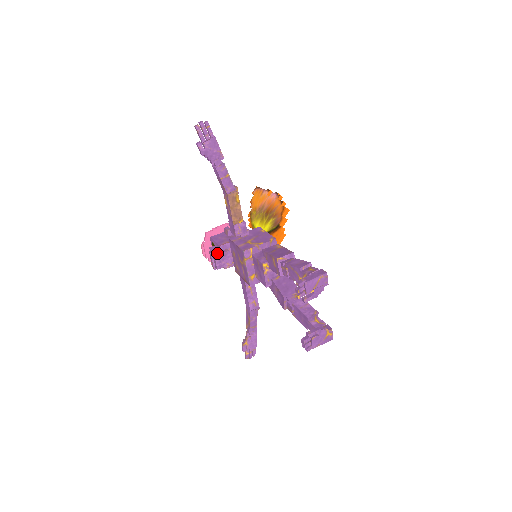
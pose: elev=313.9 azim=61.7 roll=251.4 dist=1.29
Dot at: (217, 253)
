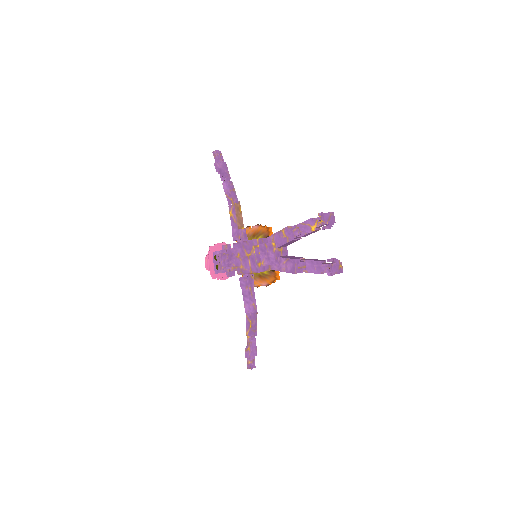
Dot at: (225, 254)
